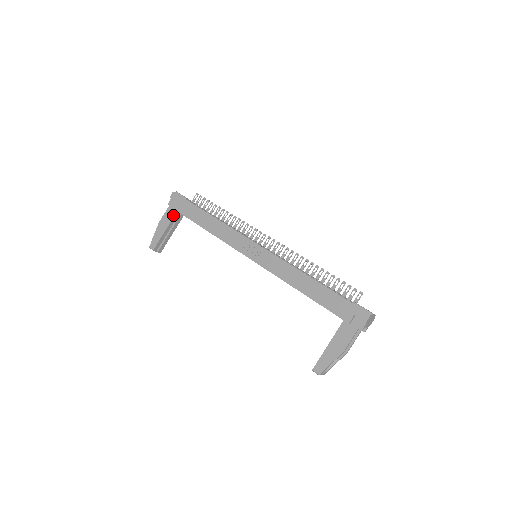
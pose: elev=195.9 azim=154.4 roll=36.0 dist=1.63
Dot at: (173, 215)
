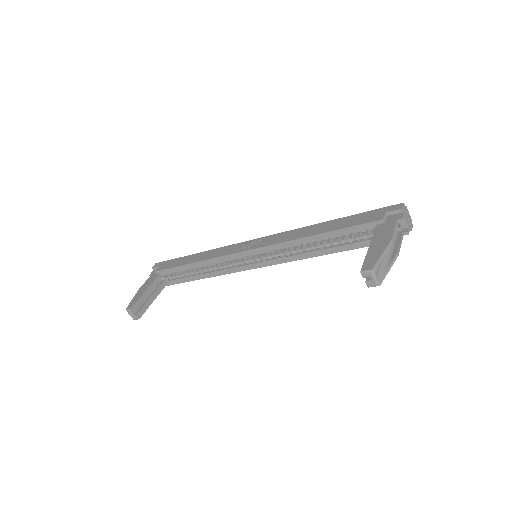
Dot at: (155, 277)
